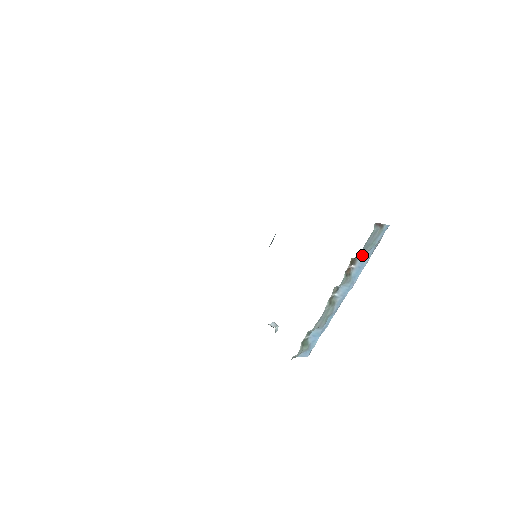
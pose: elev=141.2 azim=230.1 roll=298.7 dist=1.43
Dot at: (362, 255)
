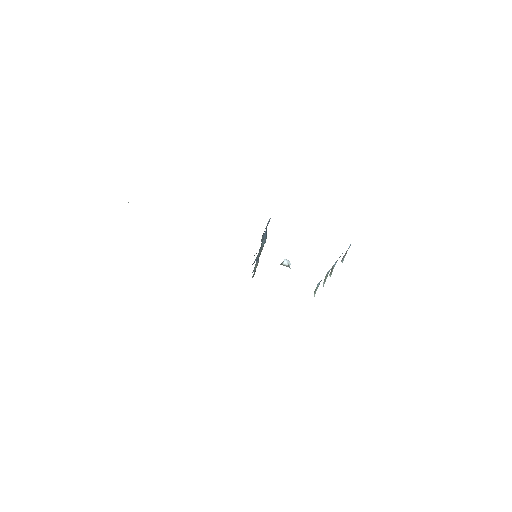
Dot at: occluded
